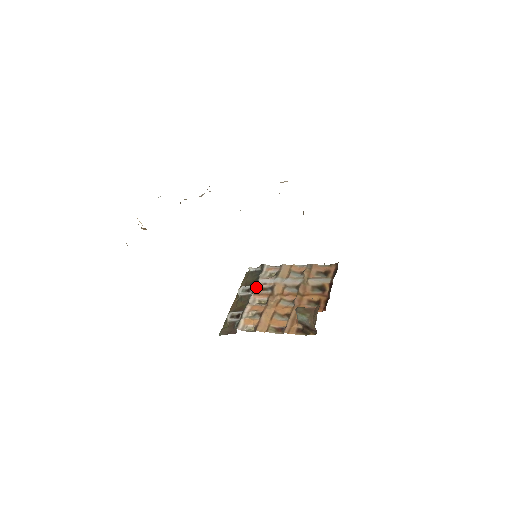
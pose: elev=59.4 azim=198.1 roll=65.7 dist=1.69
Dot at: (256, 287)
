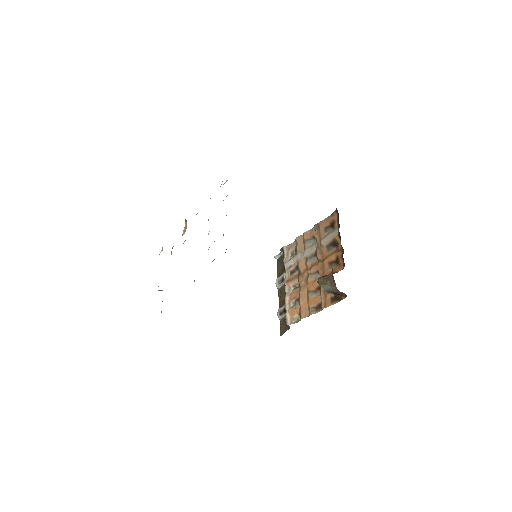
Dot at: (285, 274)
